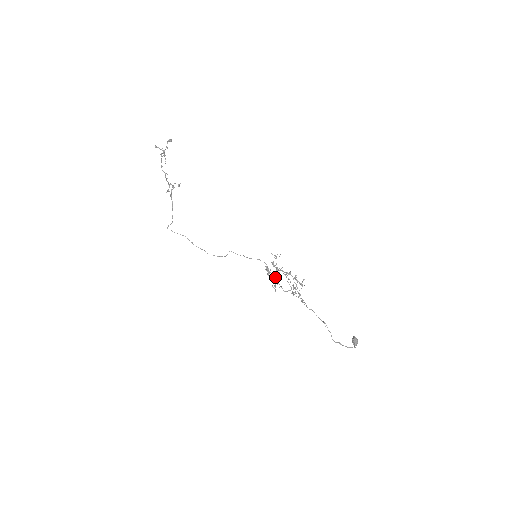
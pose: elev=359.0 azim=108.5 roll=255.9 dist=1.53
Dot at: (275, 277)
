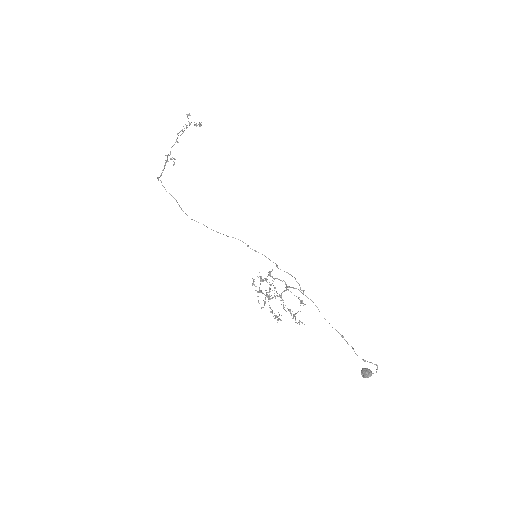
Dot at: (270, 288)
